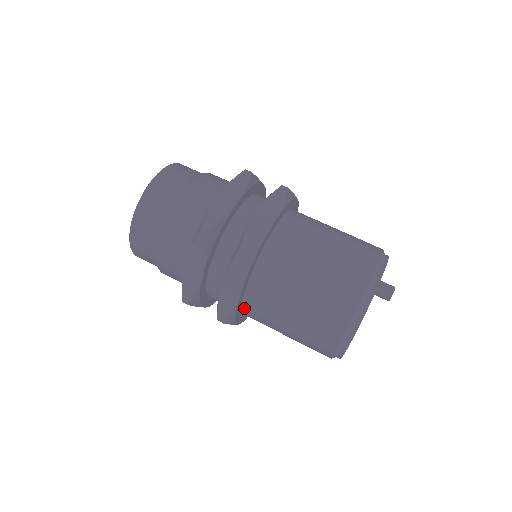
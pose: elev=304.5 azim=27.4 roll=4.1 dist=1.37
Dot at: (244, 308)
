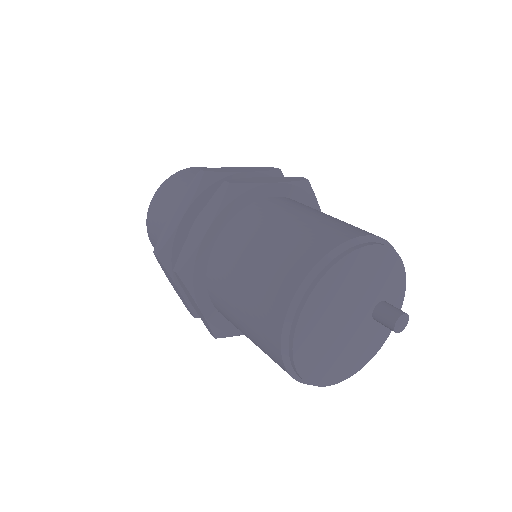
Dot at: (209, 272)
